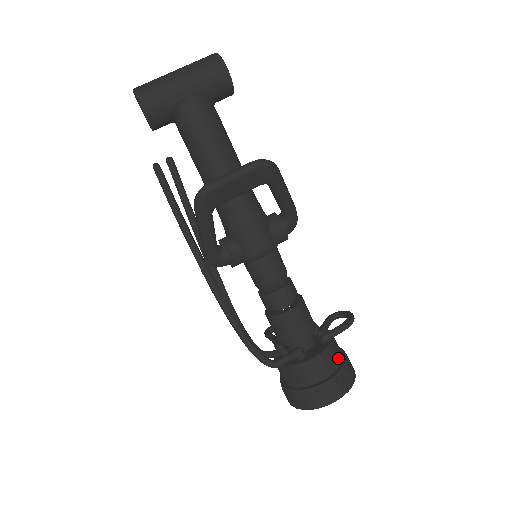
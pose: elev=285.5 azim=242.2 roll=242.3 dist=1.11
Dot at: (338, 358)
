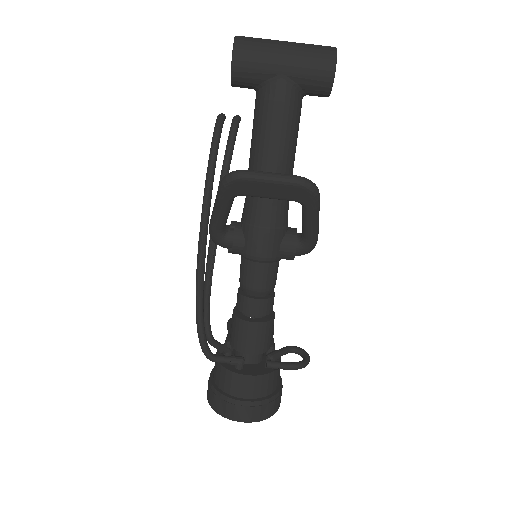
Dot at: (270, 388)
